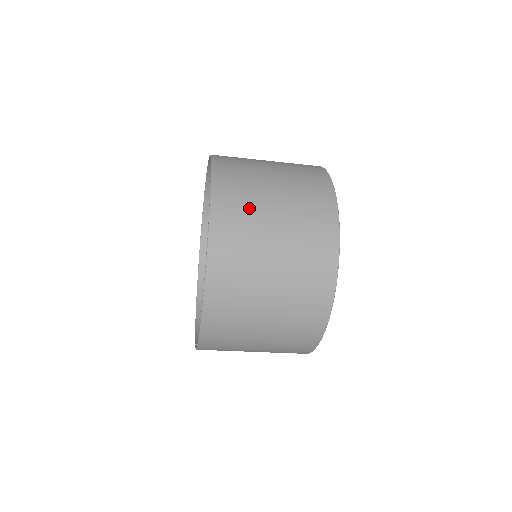
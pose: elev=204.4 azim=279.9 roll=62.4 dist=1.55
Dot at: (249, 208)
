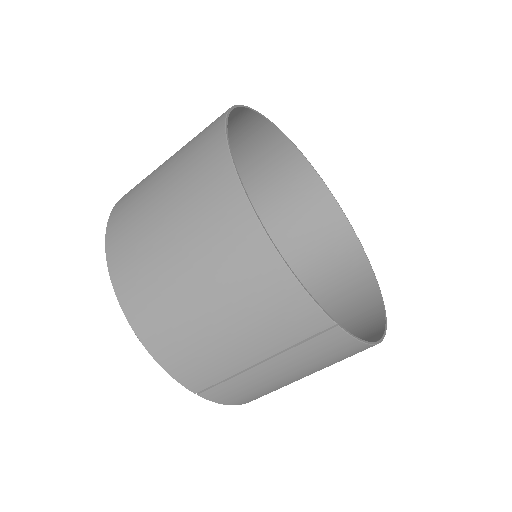
Dot at: occluded
